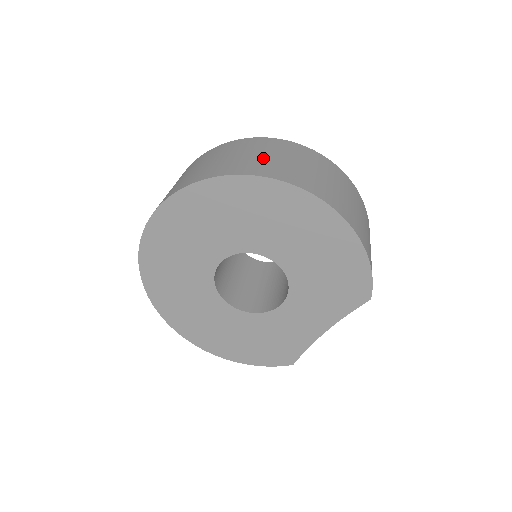
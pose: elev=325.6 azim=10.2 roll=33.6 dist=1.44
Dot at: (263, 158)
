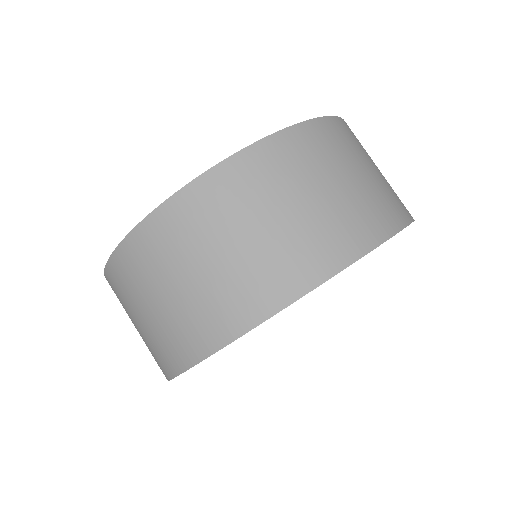
Dot at: (215, 276)
